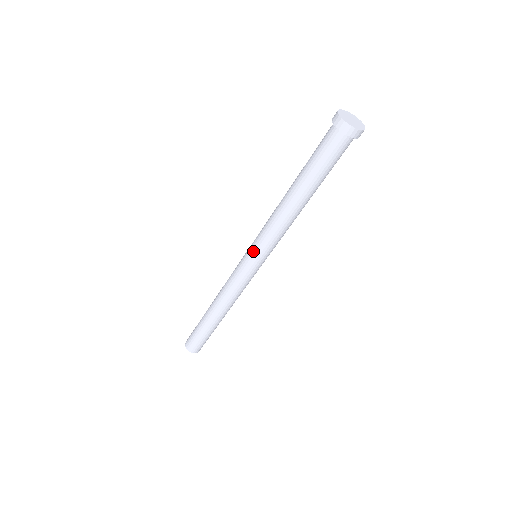
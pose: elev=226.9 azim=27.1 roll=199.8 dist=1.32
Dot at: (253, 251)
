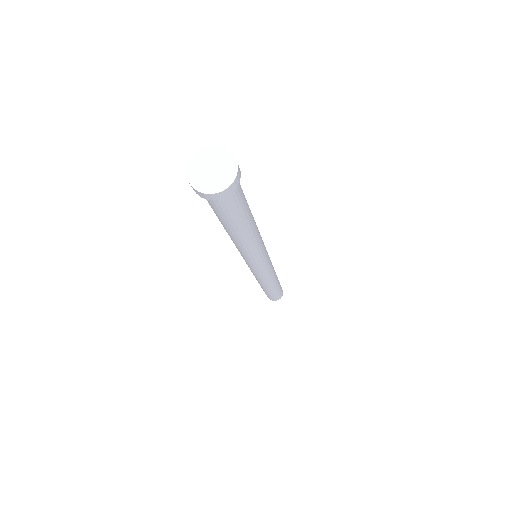
Dot at: occluded
